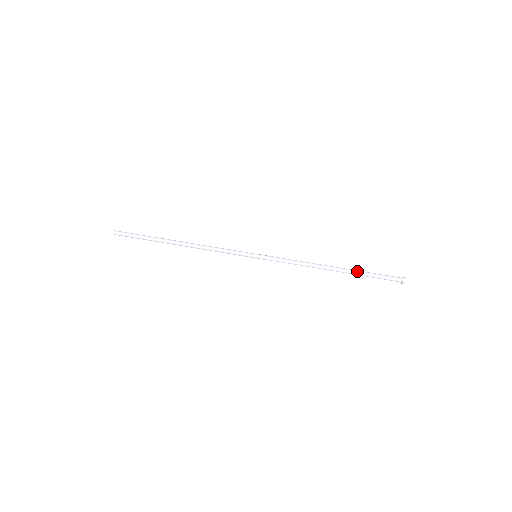
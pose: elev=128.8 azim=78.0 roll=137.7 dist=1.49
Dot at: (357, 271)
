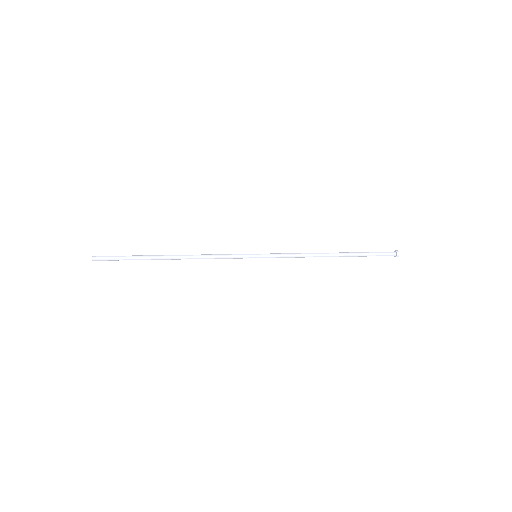
Dot at: (354, 252)
